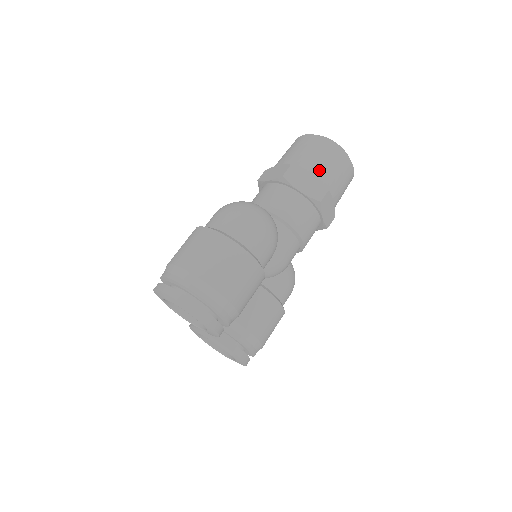
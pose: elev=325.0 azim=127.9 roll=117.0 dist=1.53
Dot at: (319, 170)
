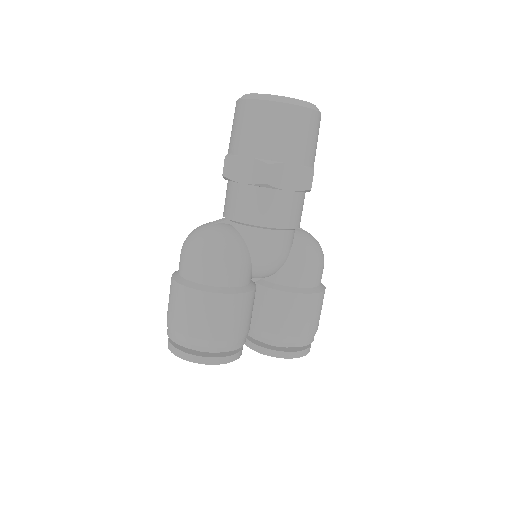
Dot at: (251, 146)
